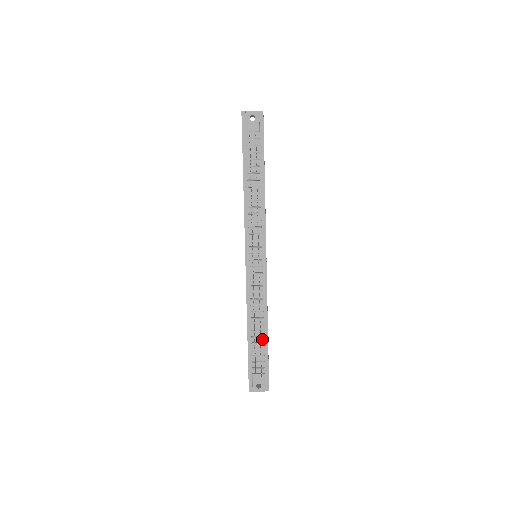
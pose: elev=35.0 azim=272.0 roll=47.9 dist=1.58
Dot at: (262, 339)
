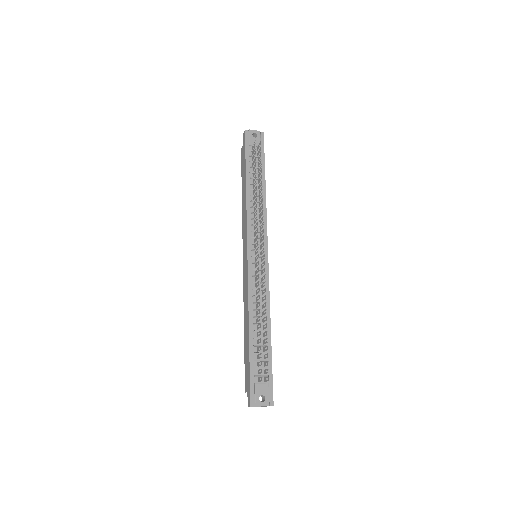
Dot at: (265, 341)
